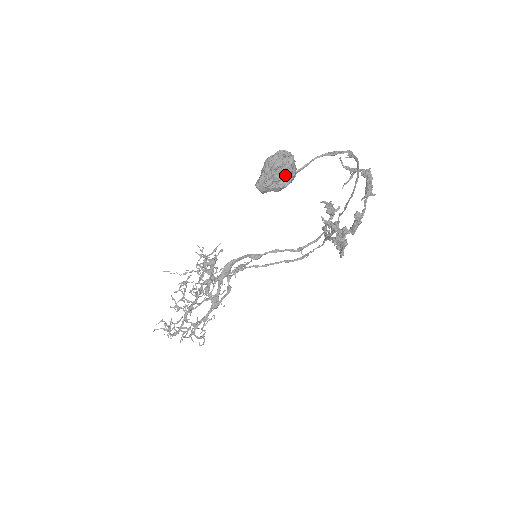
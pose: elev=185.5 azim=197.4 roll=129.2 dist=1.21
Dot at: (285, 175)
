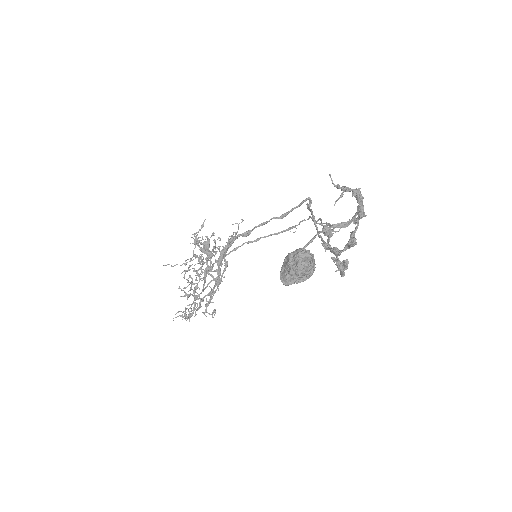
Dot at: (307, 273)
